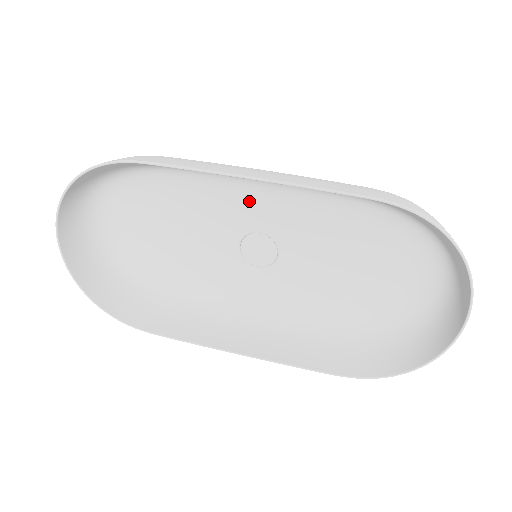
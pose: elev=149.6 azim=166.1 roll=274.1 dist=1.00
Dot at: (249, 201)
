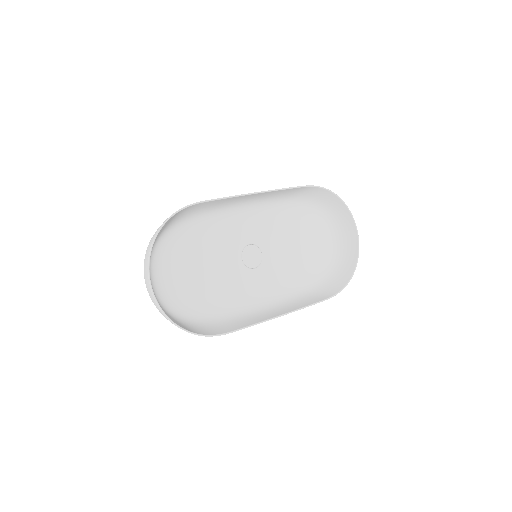
Dot at: (241, 224)
